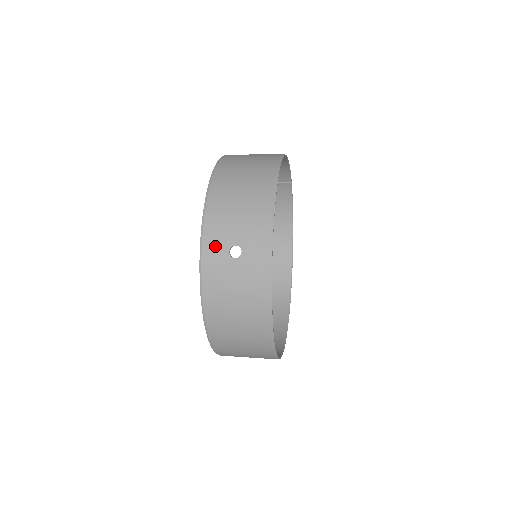
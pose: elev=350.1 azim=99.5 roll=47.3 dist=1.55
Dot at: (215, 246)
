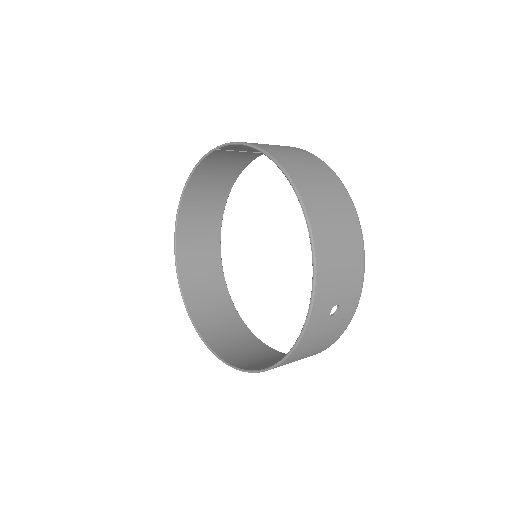
Dot at: (322, 310)
